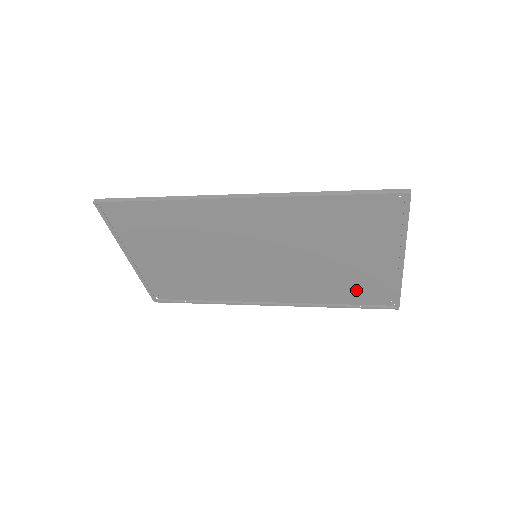
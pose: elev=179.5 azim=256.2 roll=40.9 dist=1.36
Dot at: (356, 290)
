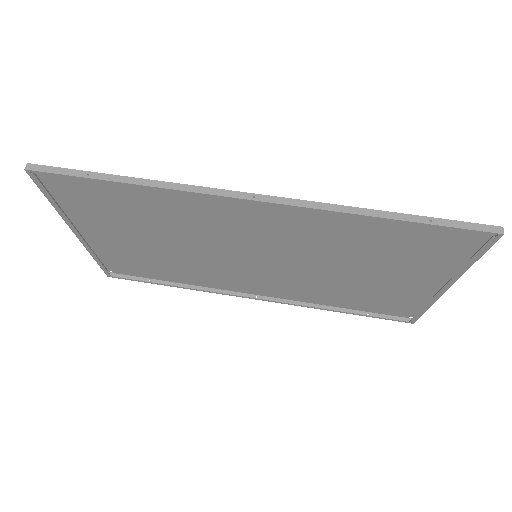
Dot at: (370, 301)
